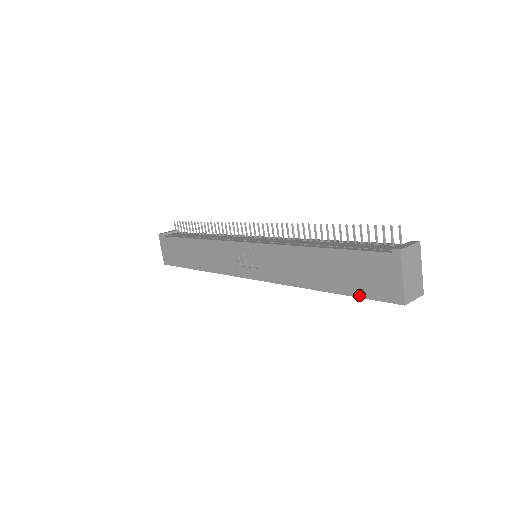
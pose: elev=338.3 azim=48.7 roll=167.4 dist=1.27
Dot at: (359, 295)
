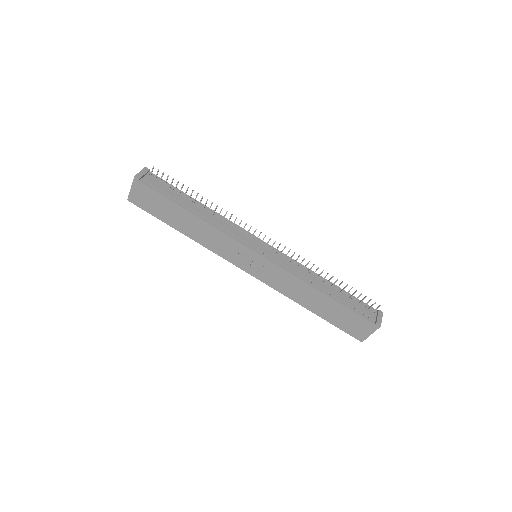
Dot at: (337, 326)
